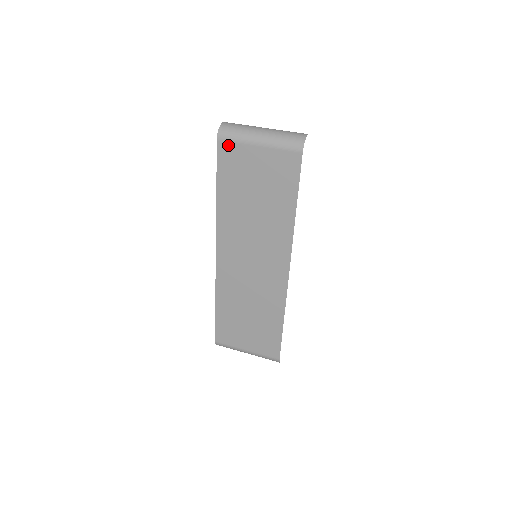
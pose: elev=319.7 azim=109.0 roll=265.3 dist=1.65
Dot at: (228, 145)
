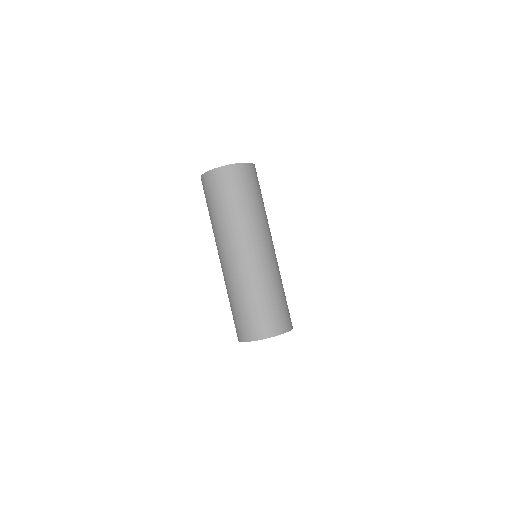
Dot at: occluded
